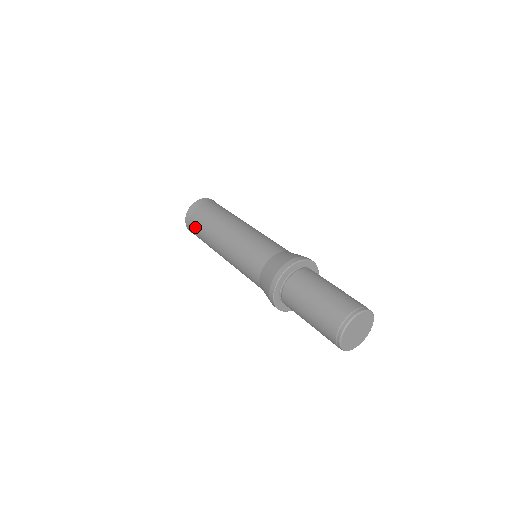
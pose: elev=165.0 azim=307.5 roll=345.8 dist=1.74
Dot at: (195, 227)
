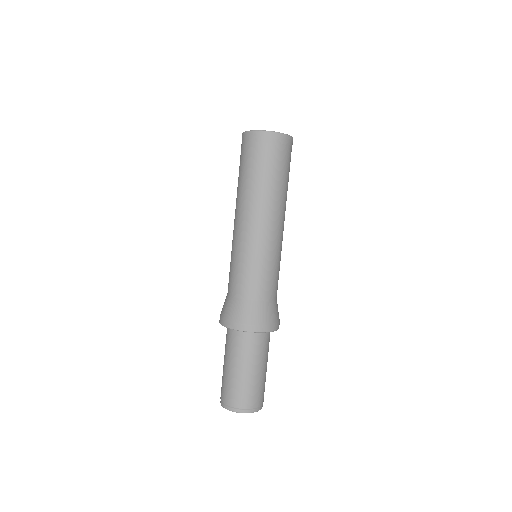
Dot at: occluded
